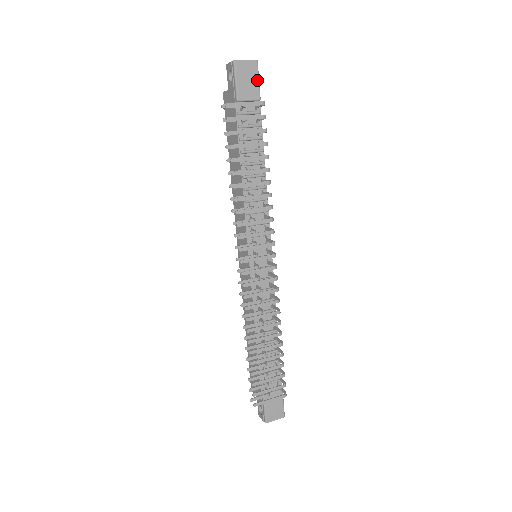
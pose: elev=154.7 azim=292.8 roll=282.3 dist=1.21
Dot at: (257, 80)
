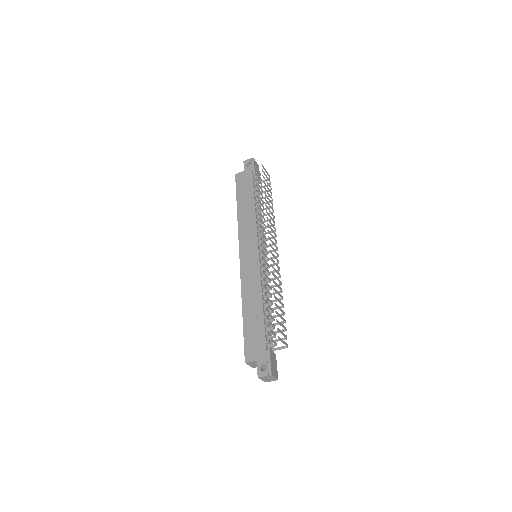
Dot at: (259, 173)
